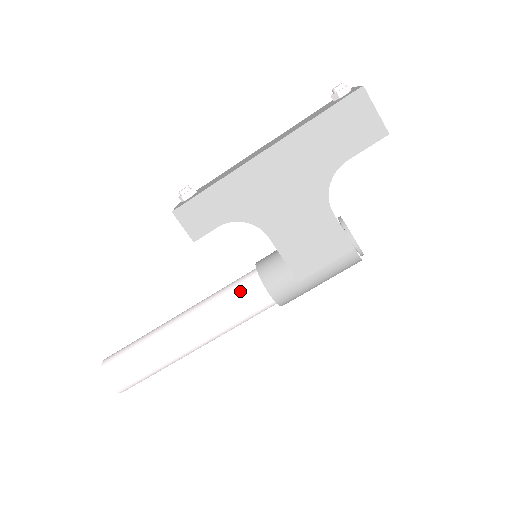
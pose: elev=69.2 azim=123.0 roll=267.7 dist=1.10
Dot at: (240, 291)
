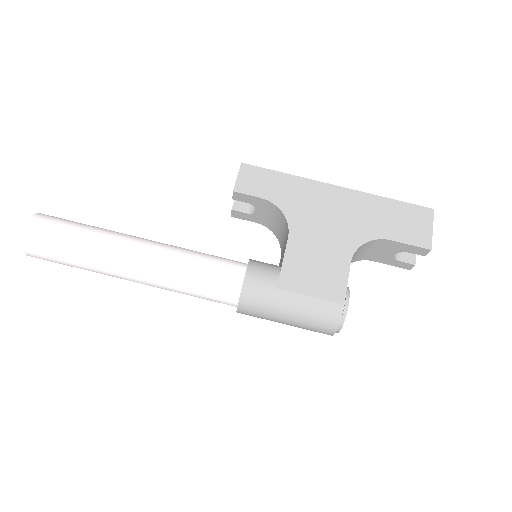
Dot at: (221, 259)
